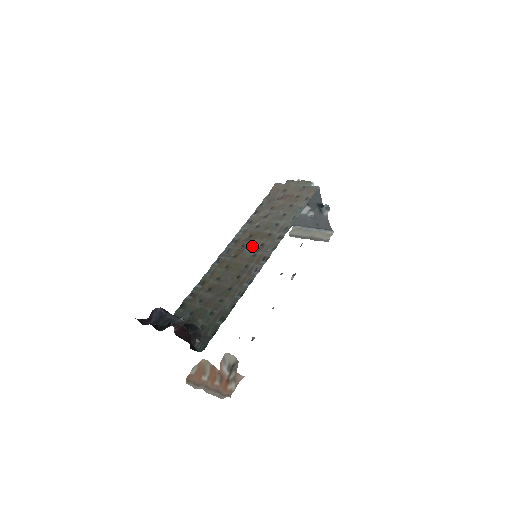
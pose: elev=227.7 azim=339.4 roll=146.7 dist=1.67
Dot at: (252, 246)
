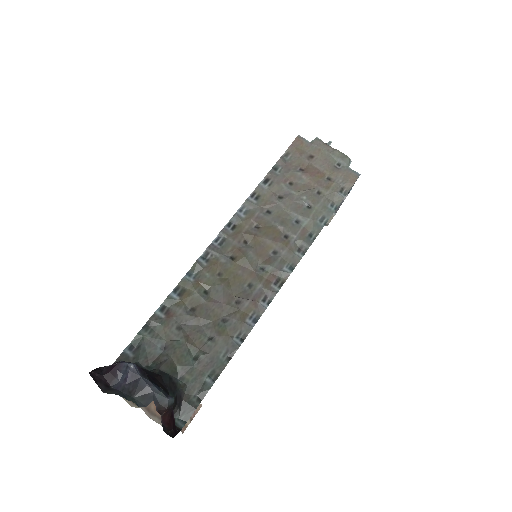
Dot at: (260, 249)
